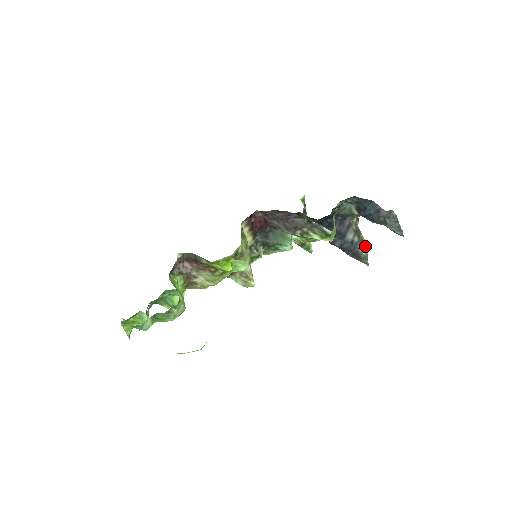
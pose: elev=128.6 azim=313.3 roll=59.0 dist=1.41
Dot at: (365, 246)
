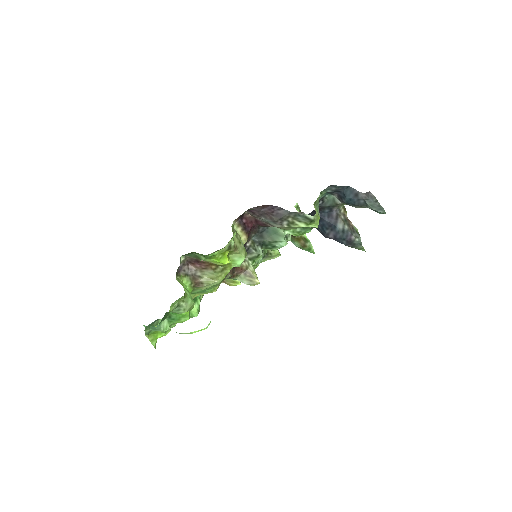
Dot at: (357, 233)
